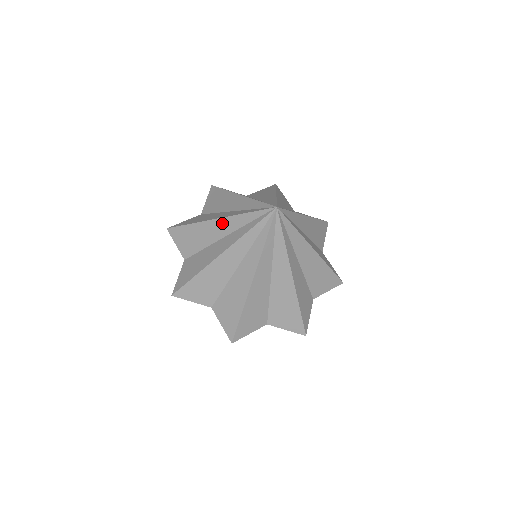
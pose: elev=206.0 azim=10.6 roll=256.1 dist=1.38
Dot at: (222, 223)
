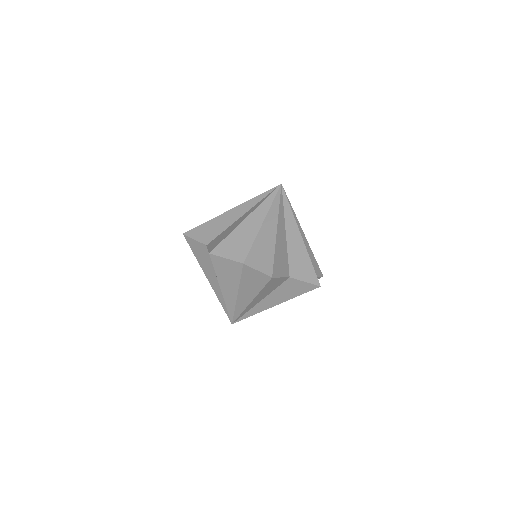
Dot at: (238, 209)
